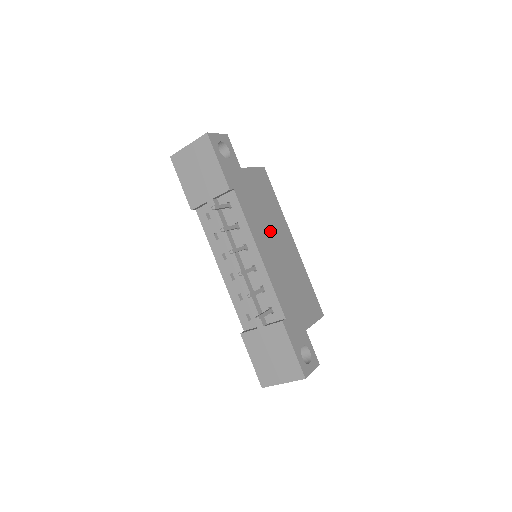
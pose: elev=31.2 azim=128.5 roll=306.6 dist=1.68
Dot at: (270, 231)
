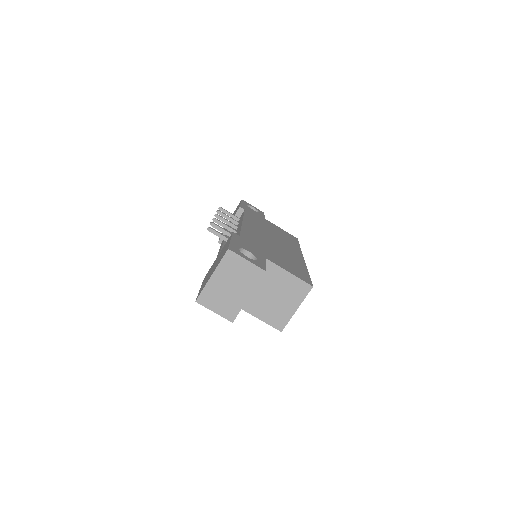
Dot at: (271, 235)
